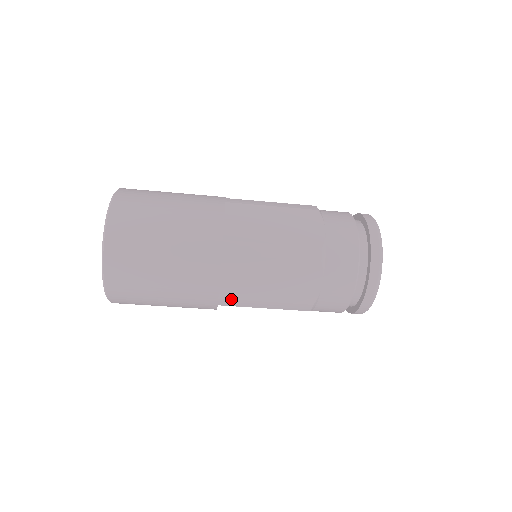
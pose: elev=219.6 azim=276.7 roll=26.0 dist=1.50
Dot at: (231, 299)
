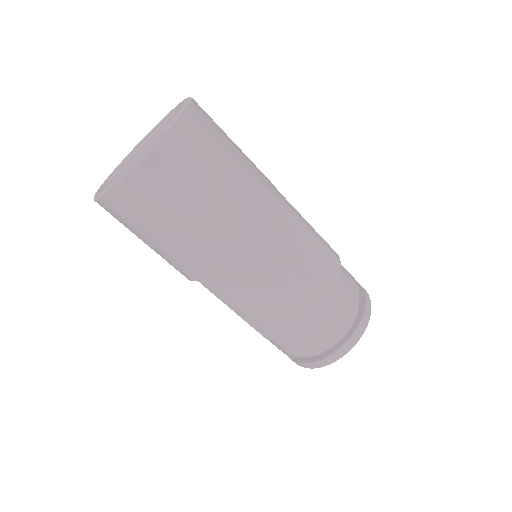
Dot at: (268, 244)
